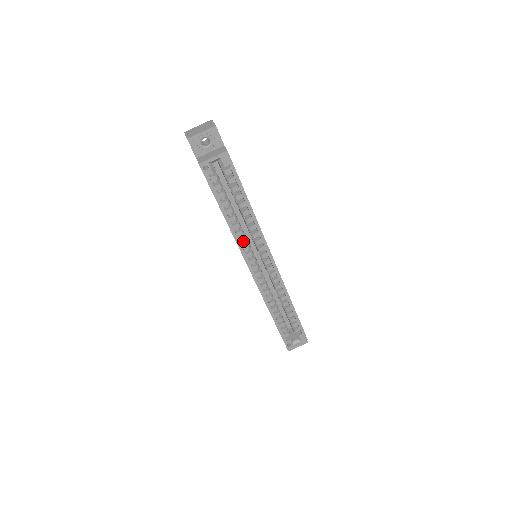
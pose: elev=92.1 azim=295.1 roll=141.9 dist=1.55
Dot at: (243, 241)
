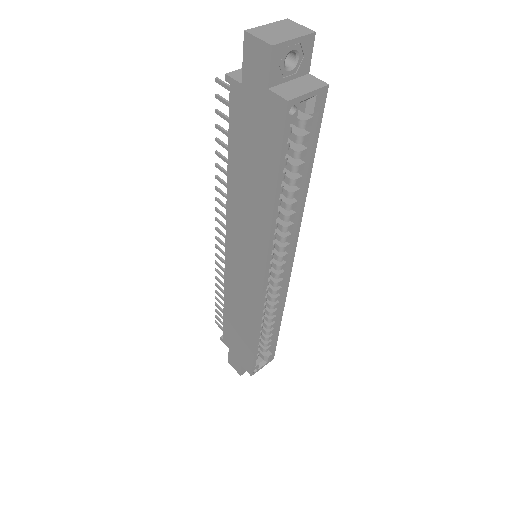
Dot at: occluded
